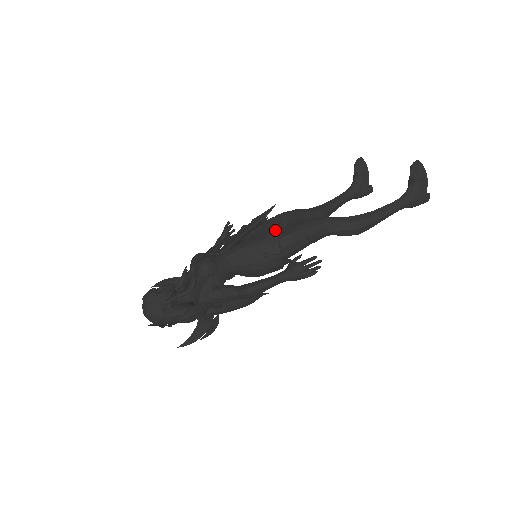
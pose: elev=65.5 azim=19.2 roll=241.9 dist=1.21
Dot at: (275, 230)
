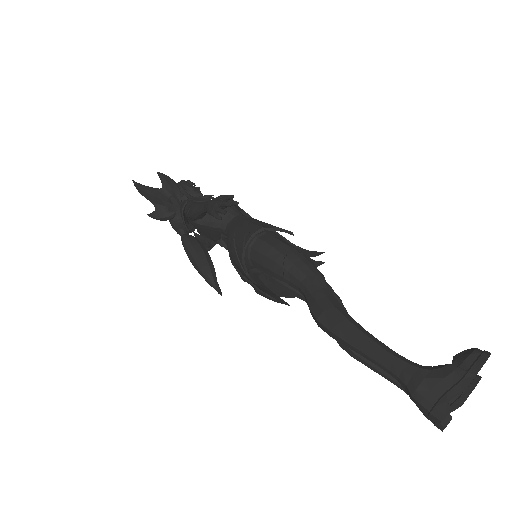
Dot at: occluded
